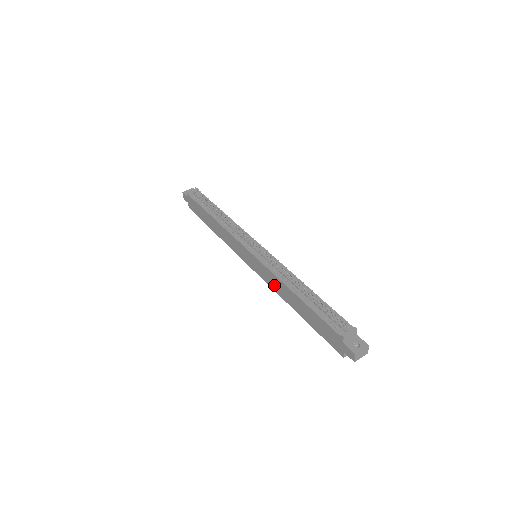
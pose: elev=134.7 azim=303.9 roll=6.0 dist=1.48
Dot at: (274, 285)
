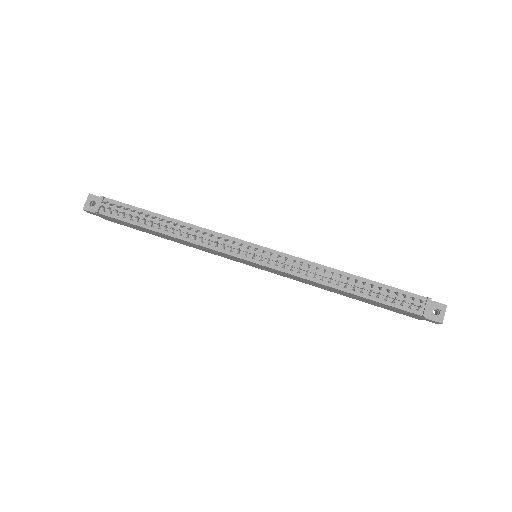
Dot at: (303, 281)
